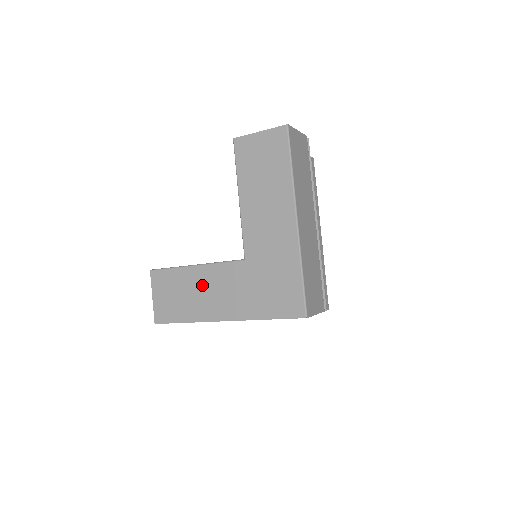
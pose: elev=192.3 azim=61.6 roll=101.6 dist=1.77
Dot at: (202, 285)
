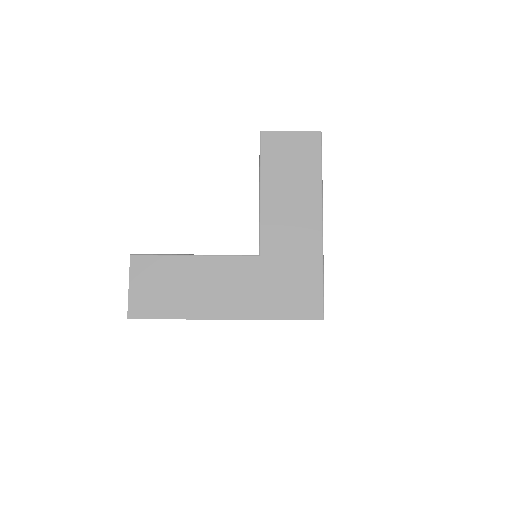
Dot at: (202, 278)
